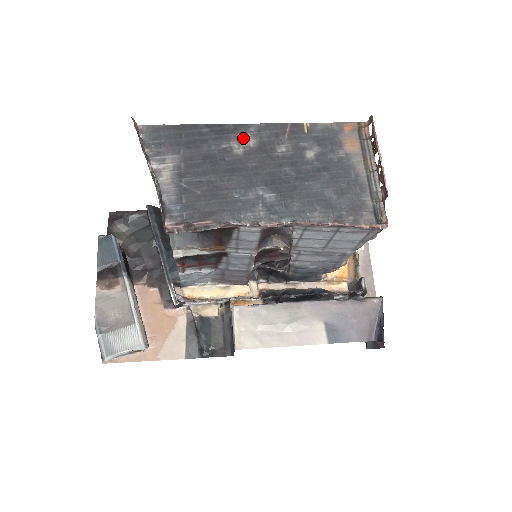
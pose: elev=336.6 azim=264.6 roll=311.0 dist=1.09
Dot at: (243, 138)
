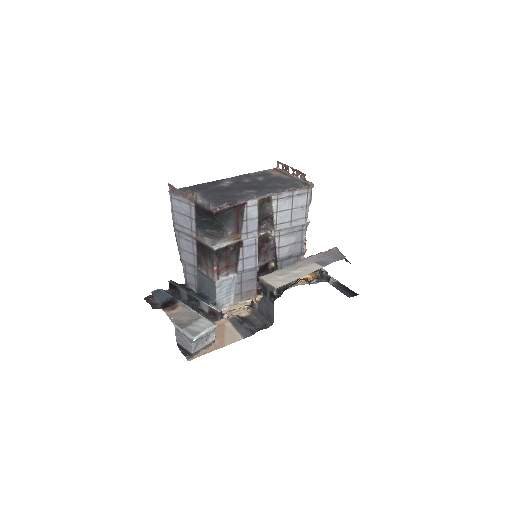
Dot at: (225, 182)
